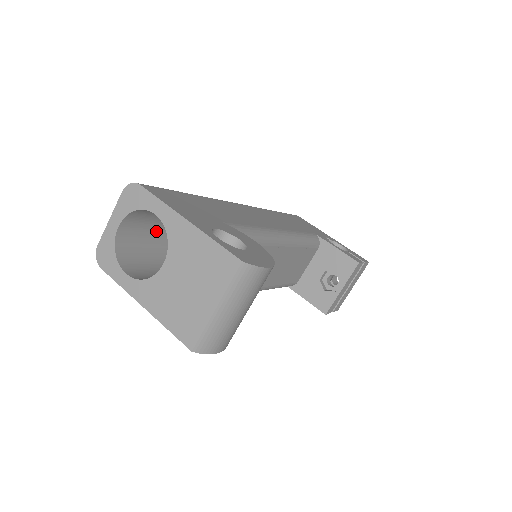
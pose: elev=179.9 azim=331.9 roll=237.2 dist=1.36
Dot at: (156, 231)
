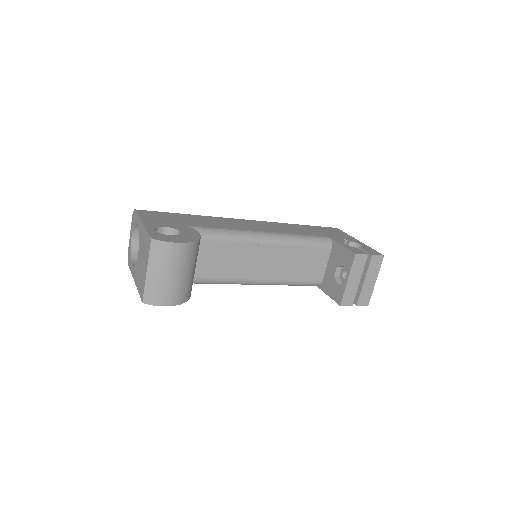
Dot at: occluded
